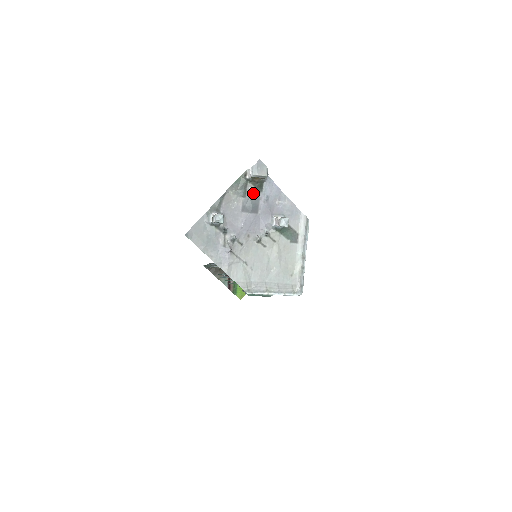
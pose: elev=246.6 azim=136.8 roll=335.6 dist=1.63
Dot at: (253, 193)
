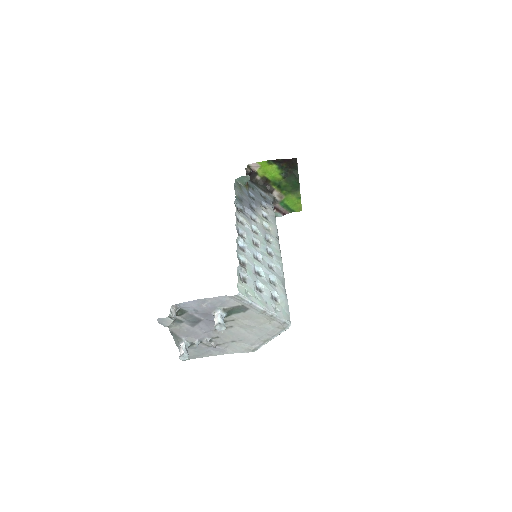
Dot at: (184, 317)
